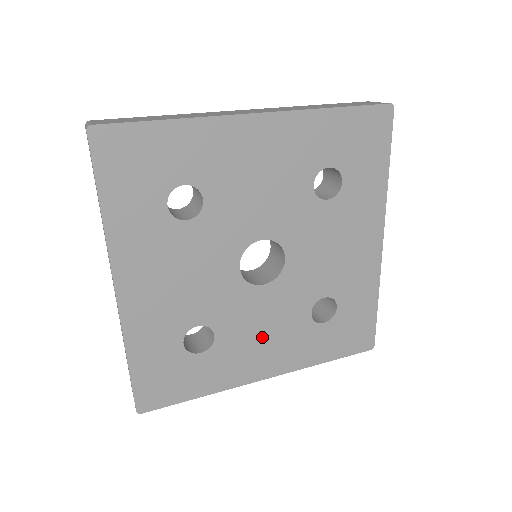
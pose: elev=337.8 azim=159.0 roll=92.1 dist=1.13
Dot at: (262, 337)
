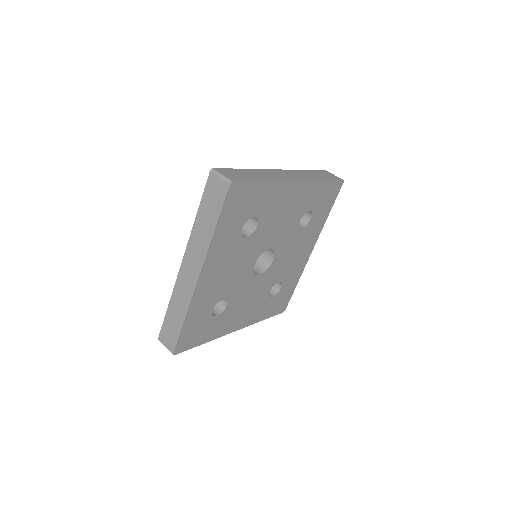
Dot at: (245, 306)
